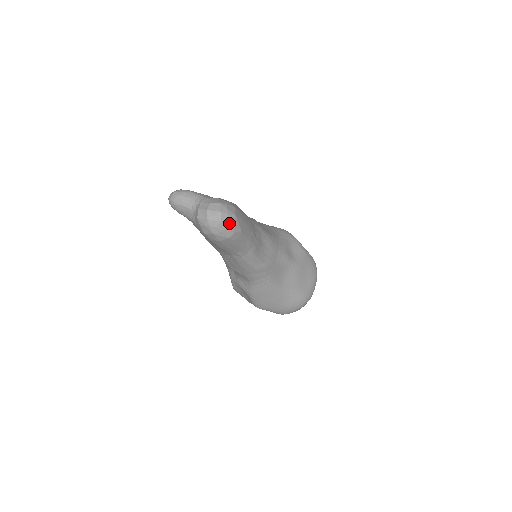
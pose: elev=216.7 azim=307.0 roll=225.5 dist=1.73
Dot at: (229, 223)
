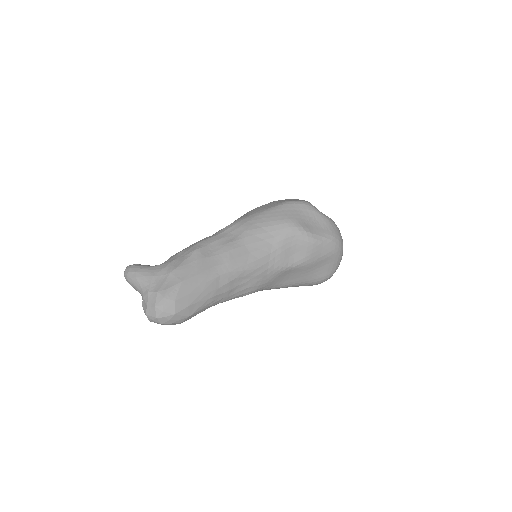
Dot at: (170, 322)
